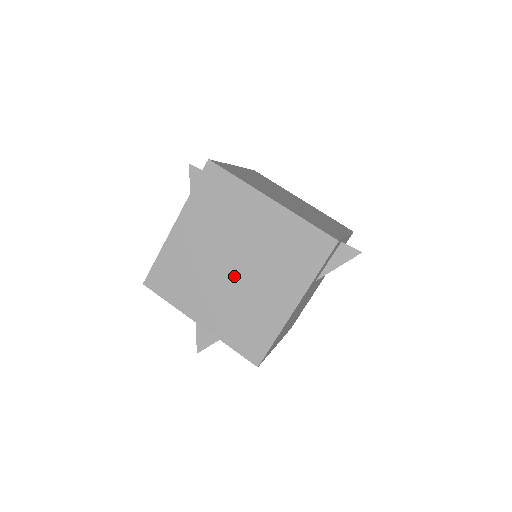
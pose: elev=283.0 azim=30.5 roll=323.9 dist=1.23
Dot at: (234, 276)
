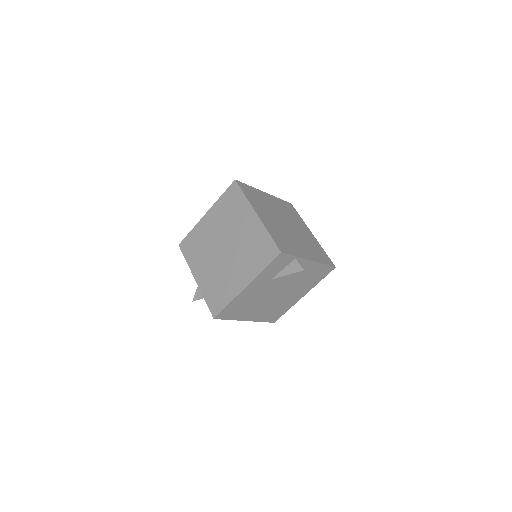
Dot at: (222, 256)
